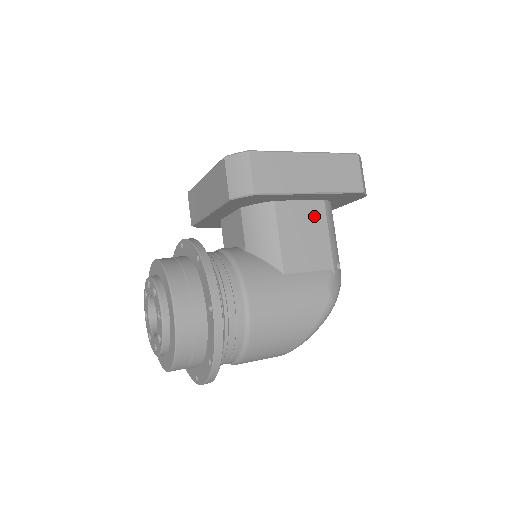
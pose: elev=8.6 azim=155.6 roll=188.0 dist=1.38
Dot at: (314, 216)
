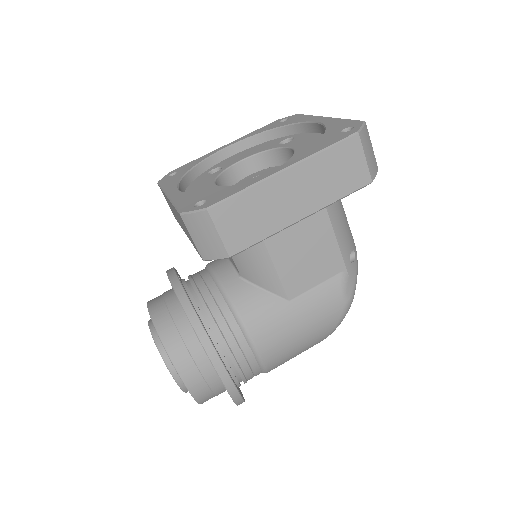
Dot at: (312, 222)
